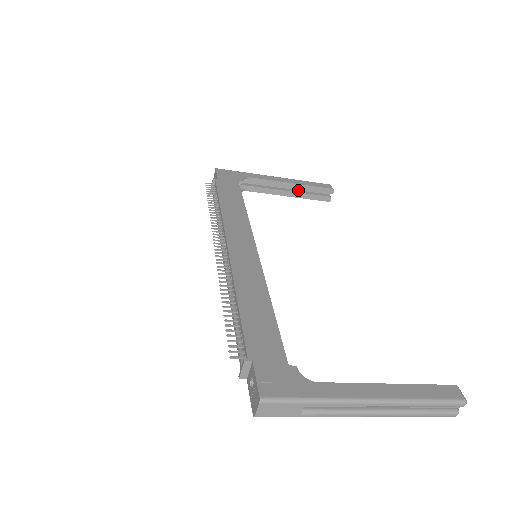
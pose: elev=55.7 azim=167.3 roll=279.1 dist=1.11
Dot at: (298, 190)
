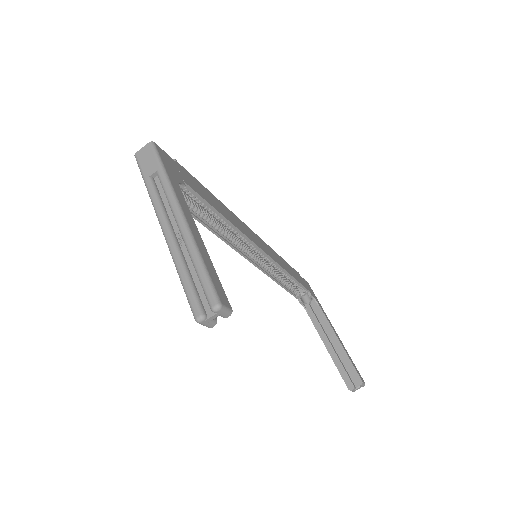
Dot at: (338, 355)
